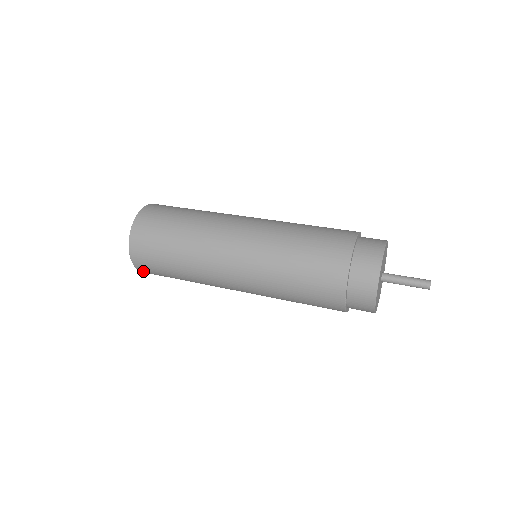
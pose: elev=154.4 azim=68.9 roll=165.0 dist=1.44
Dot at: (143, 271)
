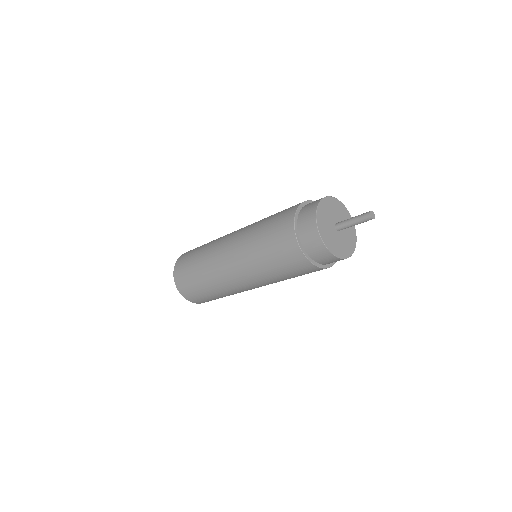
Dot at: (181, 290)
